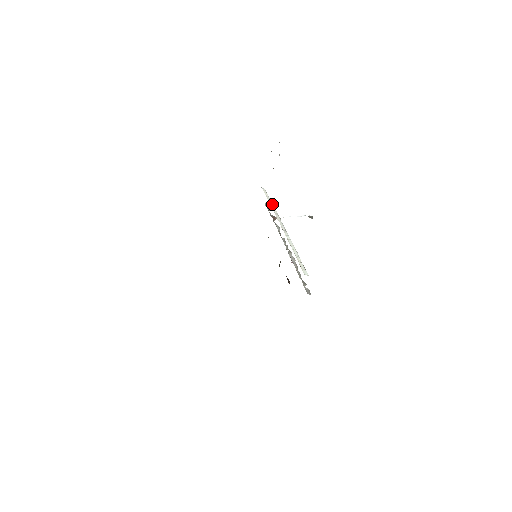
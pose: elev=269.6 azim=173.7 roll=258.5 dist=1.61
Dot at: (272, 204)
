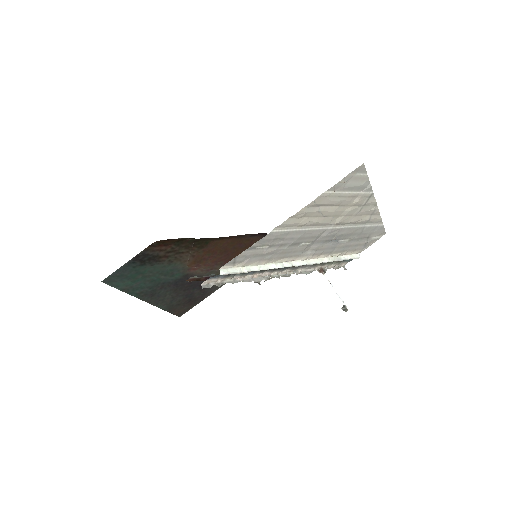
Dot at: (334, 259)
